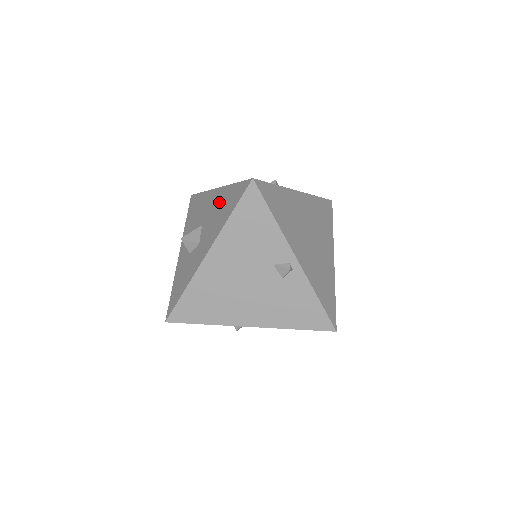
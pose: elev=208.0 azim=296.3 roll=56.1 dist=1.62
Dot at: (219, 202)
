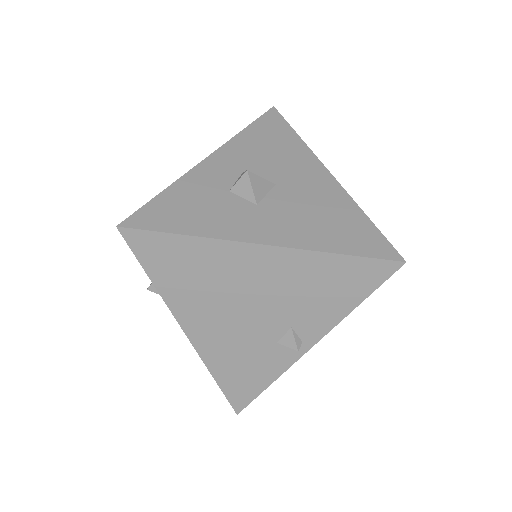
Dot at: (327, 201)
